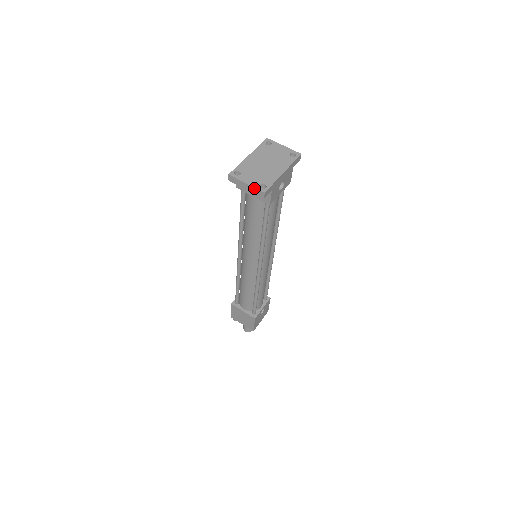
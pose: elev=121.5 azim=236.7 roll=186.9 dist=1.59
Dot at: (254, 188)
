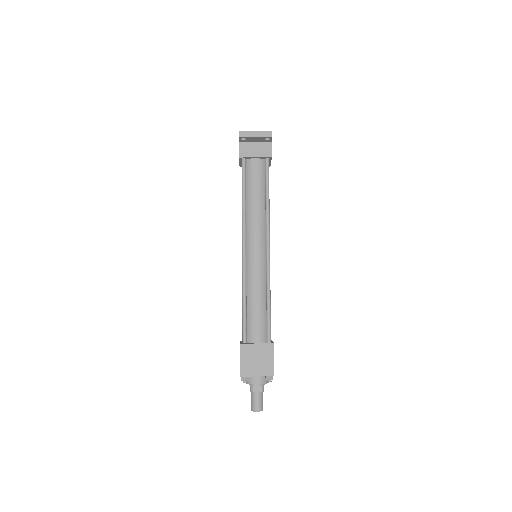
Dot at: (263, 132)
